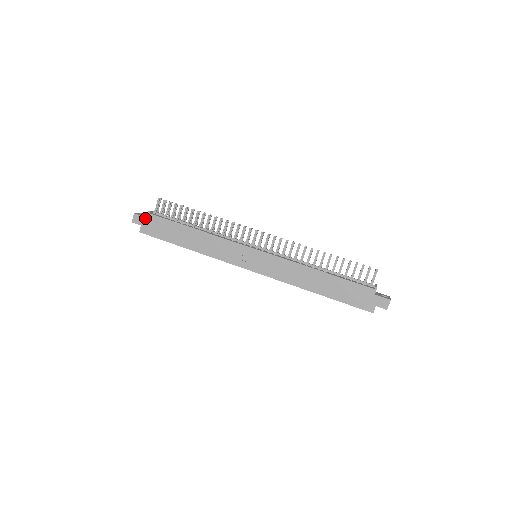
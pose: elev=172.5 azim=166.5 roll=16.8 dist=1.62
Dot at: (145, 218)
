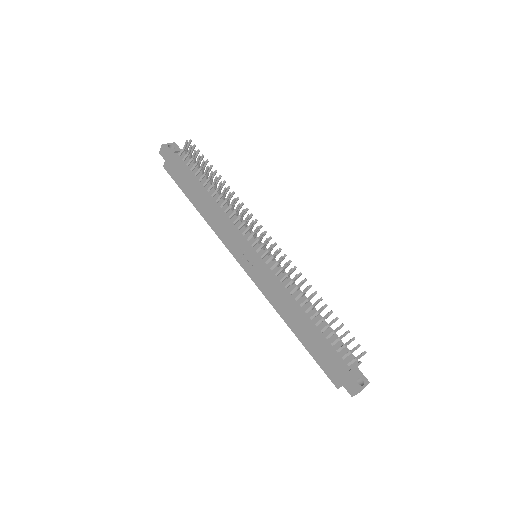
Dot at: (170, 155)
